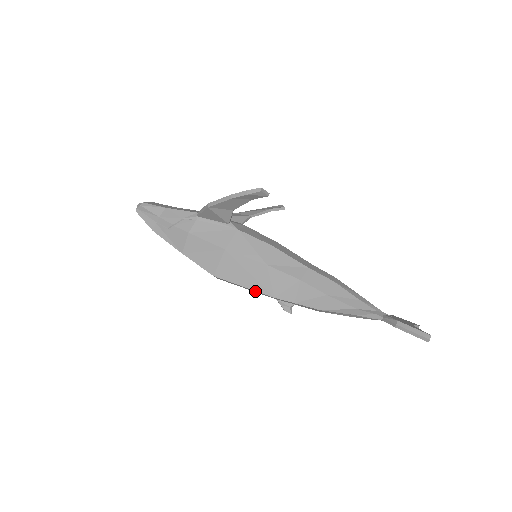
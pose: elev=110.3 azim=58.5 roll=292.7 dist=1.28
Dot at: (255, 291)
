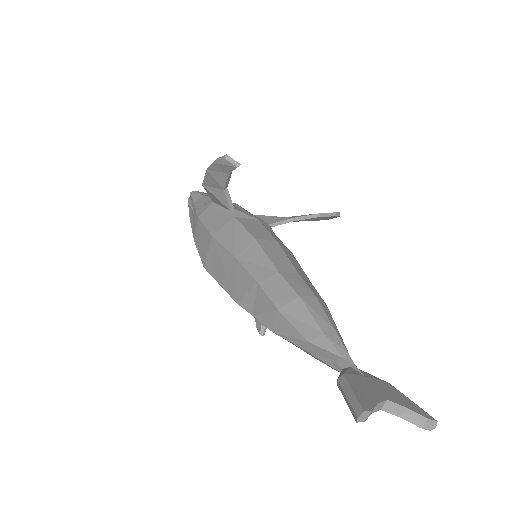
Dot at: occluded
